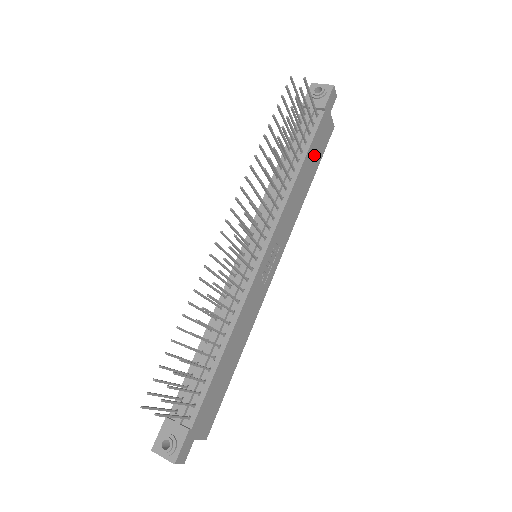
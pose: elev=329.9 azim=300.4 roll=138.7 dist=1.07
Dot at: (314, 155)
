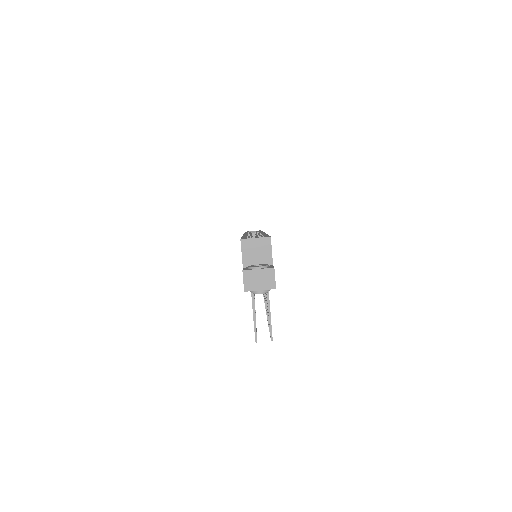
Dot at: occluded
